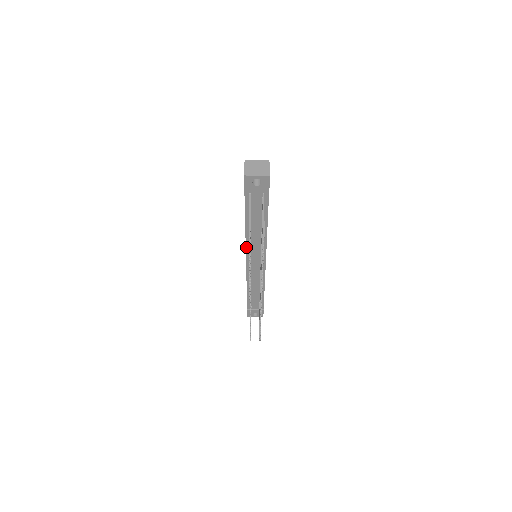
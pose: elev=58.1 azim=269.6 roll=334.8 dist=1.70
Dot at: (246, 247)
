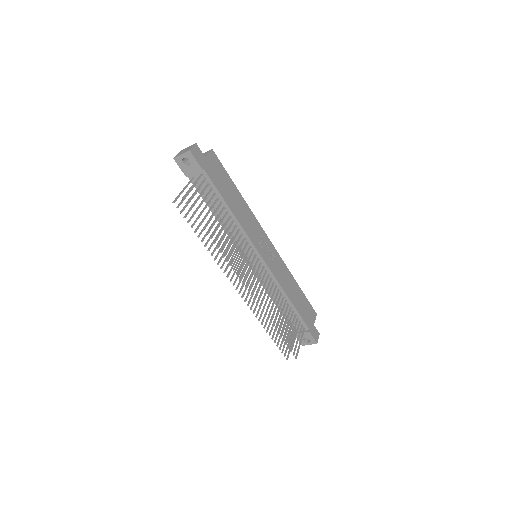
Dot at: (233, 243)
